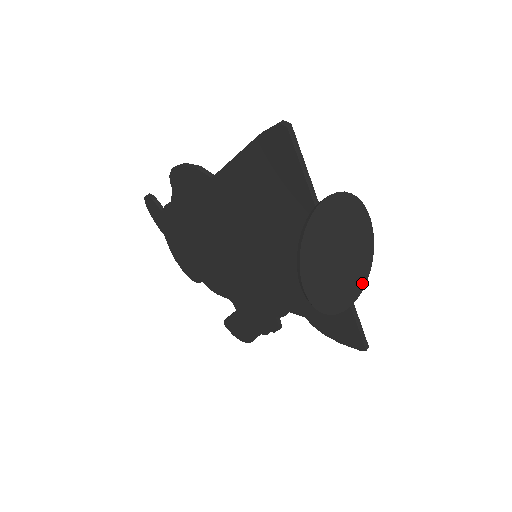
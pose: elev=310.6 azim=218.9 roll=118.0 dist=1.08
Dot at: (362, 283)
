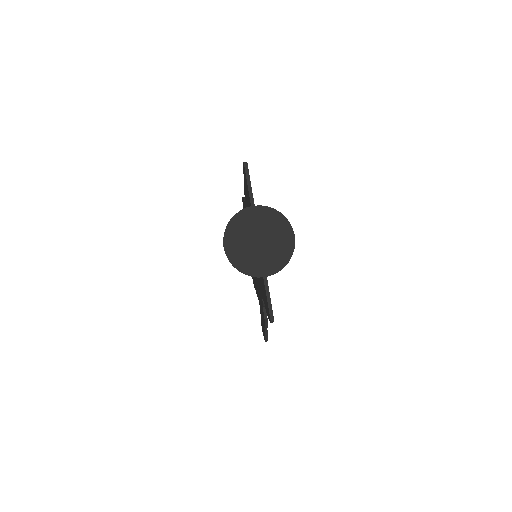
Dot at: (275, 270)
